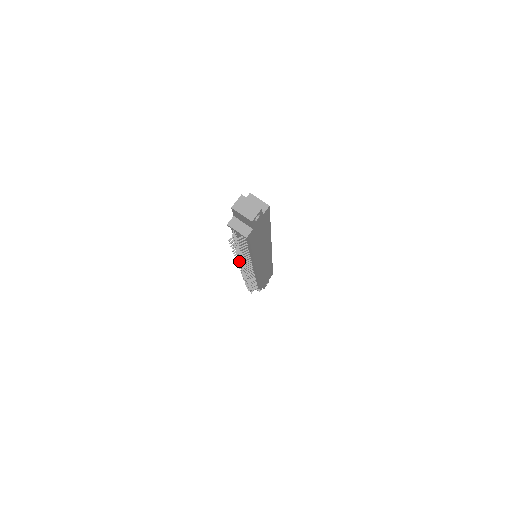
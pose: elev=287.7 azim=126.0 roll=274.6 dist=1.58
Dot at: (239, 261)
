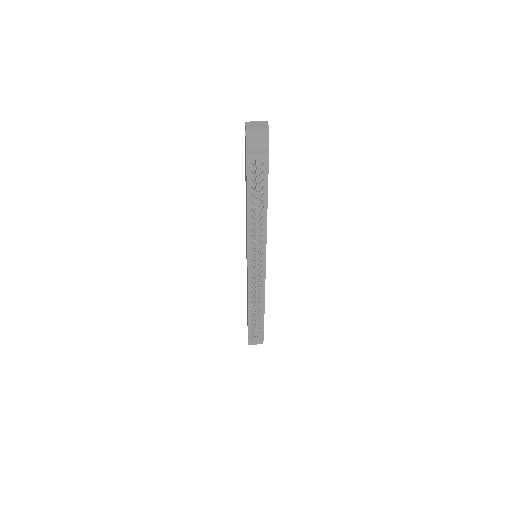
Dot at: occluded
